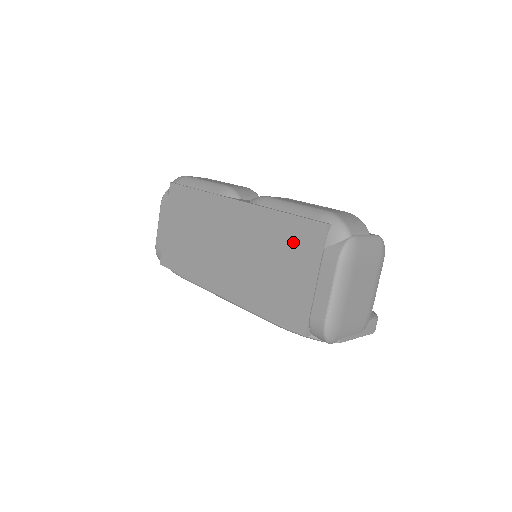
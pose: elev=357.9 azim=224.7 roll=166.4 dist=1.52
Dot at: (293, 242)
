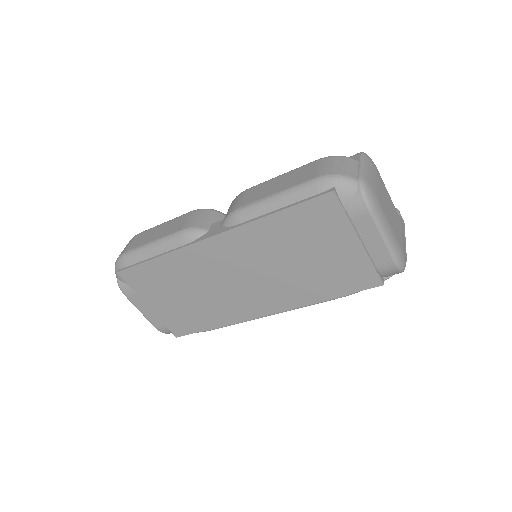
Dot at: (308, 228)
